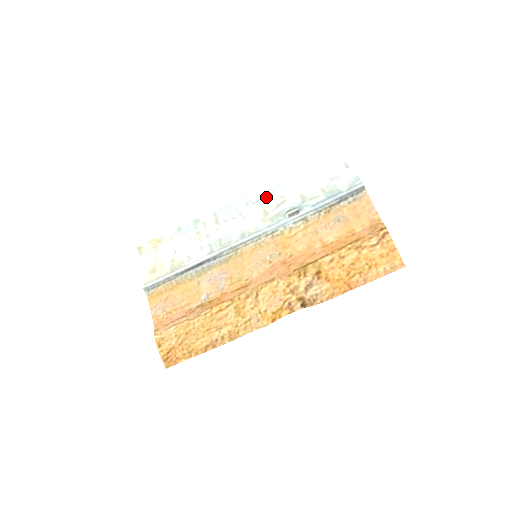
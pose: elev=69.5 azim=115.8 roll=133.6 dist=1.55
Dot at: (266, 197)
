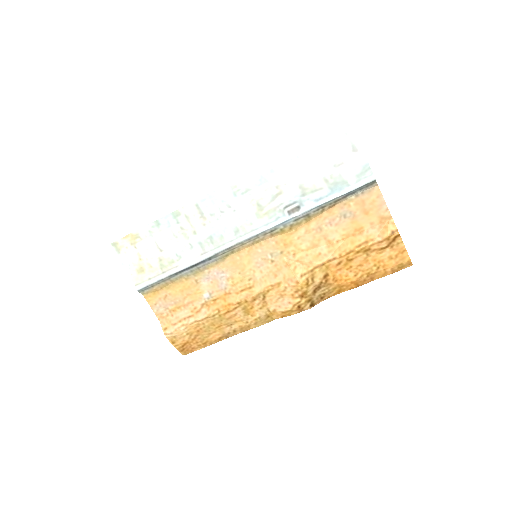
Dot at: (257, 186)
